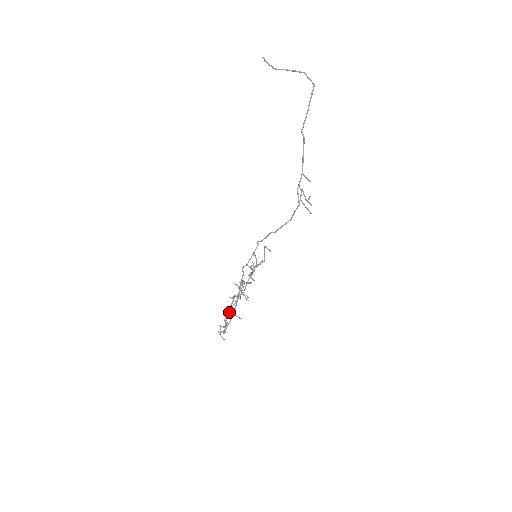
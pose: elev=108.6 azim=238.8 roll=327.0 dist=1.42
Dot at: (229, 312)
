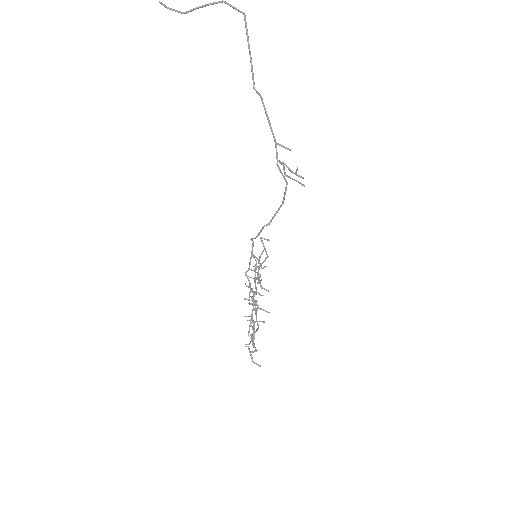
Dot at: occluded
